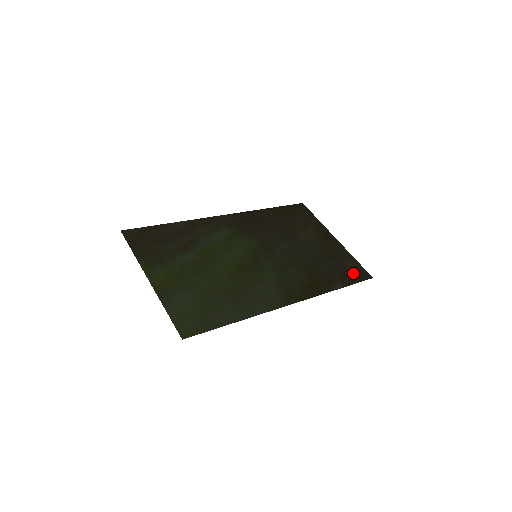
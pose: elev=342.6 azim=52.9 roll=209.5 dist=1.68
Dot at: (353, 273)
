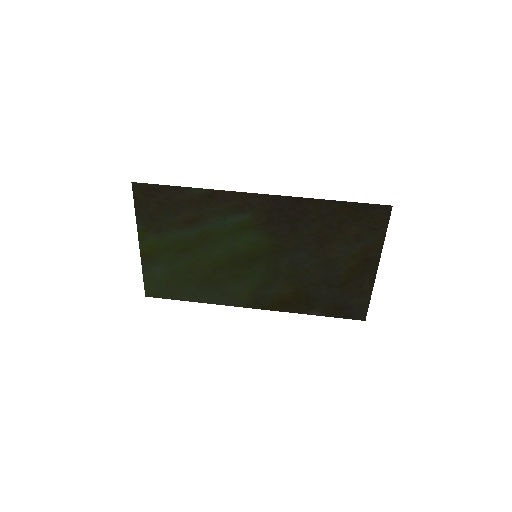
Dot at: (348, 309)
